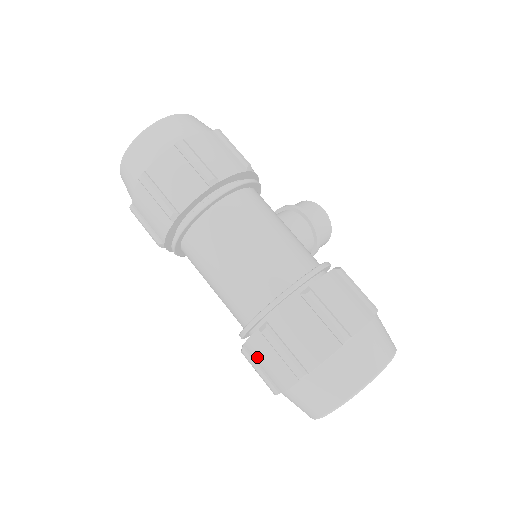
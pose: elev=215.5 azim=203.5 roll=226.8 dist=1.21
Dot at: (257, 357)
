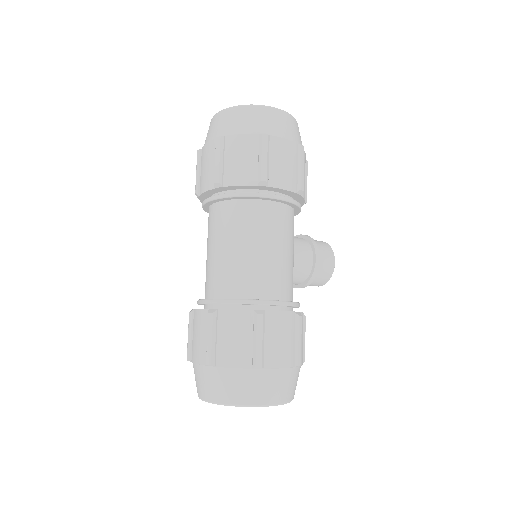
Dot at: (195, 325)
